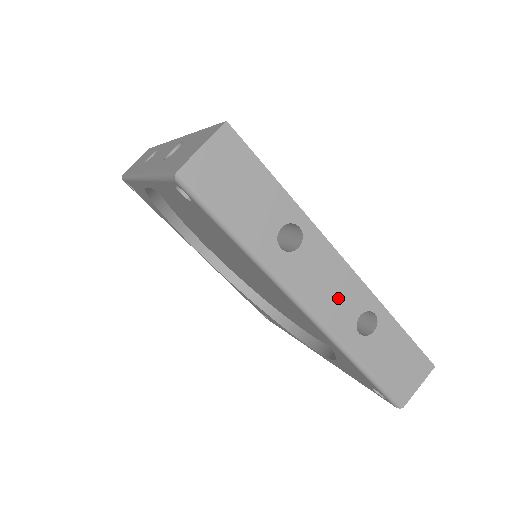
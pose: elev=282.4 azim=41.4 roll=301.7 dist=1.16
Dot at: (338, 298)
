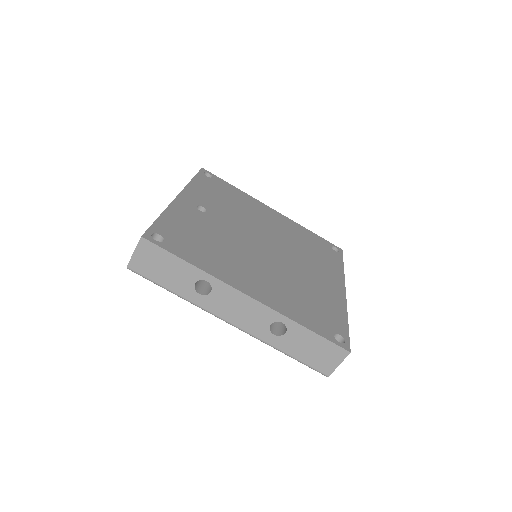
Dot at: (250, 316)
